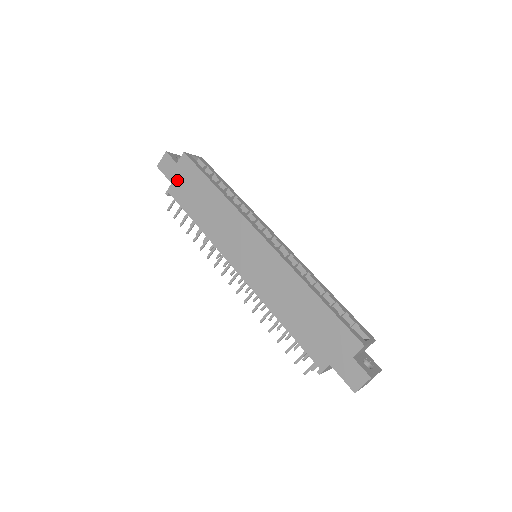
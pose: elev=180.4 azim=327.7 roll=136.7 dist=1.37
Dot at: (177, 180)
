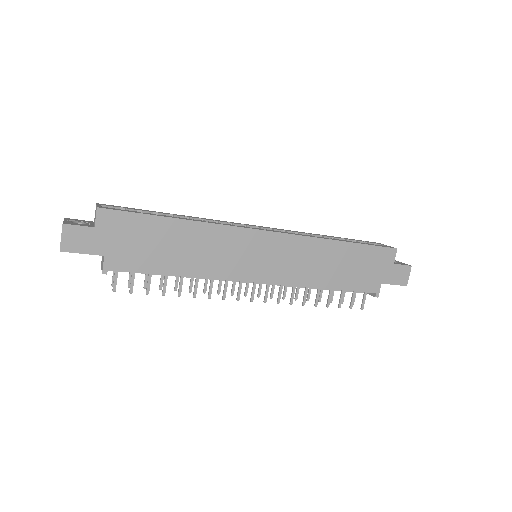
Dot at: (111, 246)
